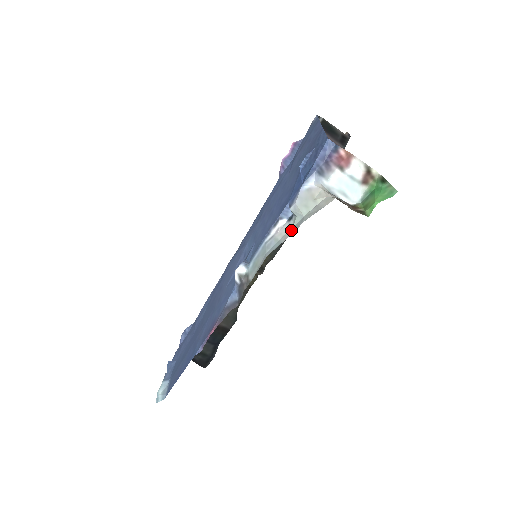
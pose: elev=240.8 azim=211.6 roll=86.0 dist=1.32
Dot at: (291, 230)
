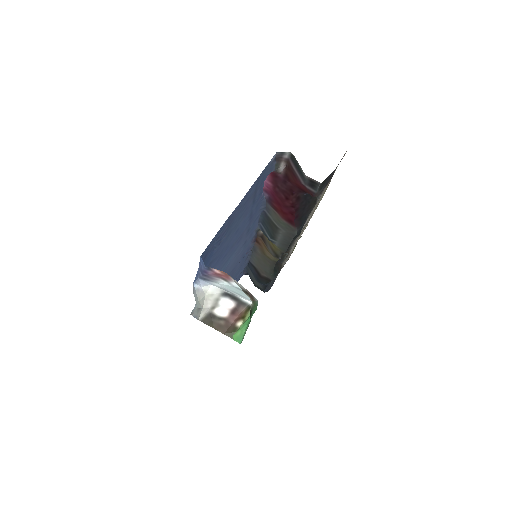
Dot at: occluded
